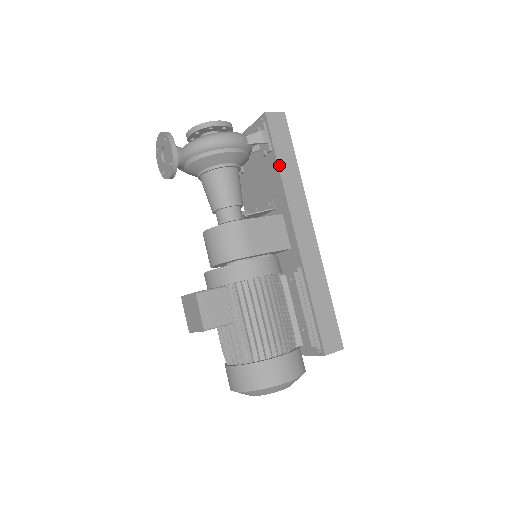
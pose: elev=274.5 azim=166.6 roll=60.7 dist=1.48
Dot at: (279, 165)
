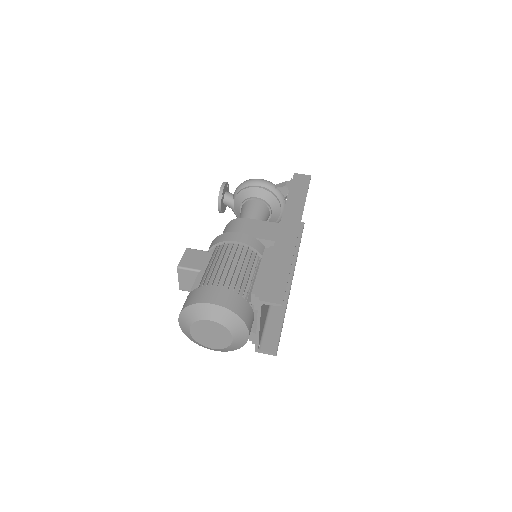
Dot at: (289, 195)
